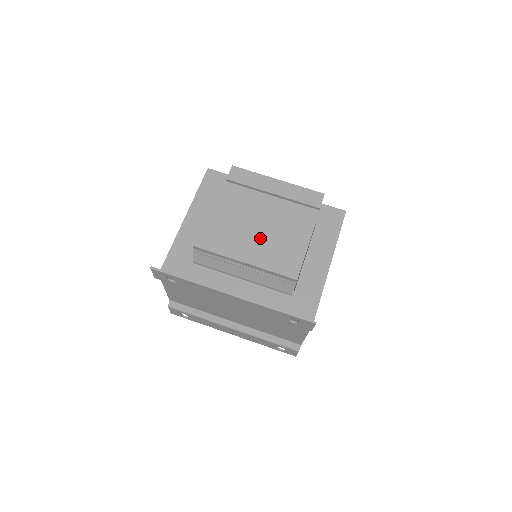
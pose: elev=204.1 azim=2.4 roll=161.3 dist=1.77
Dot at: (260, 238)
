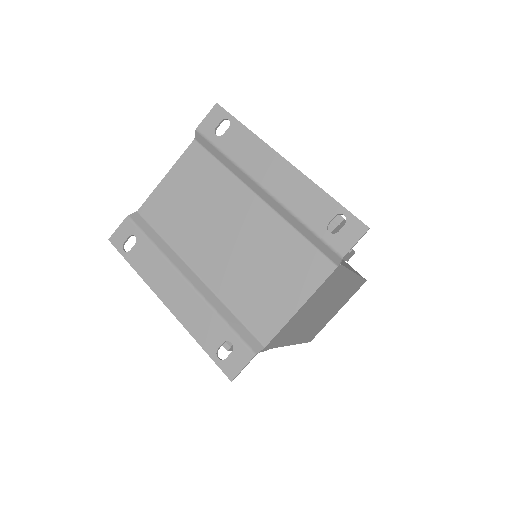
Dot at: occluded
